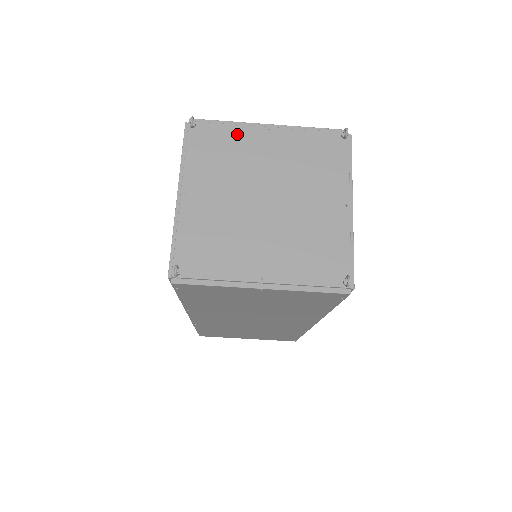
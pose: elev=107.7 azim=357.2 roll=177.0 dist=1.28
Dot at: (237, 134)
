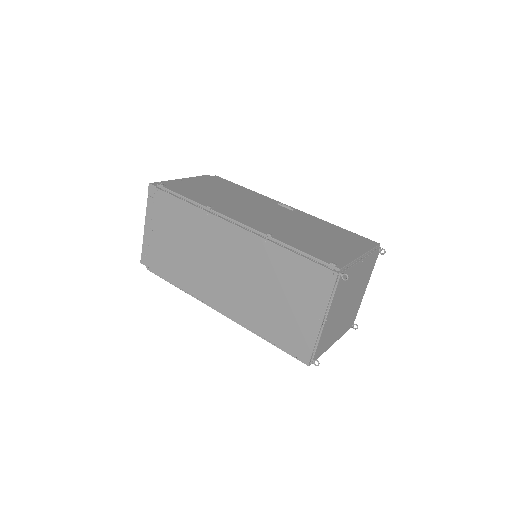
Dot at: (353, 271)
